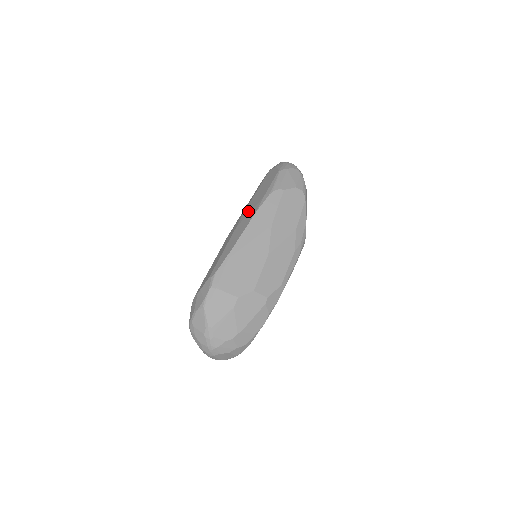
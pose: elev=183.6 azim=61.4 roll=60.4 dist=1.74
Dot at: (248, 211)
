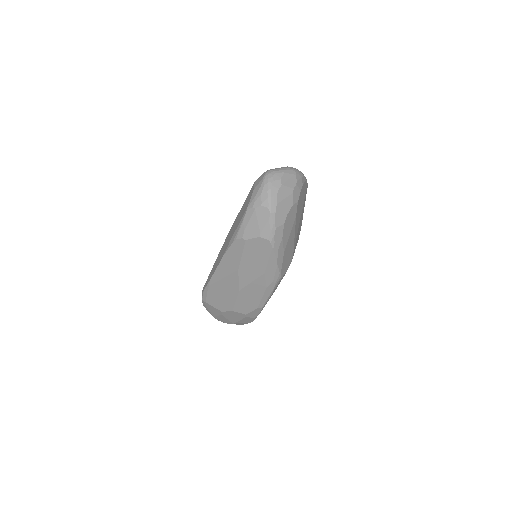
Dot at: (227, 240)
